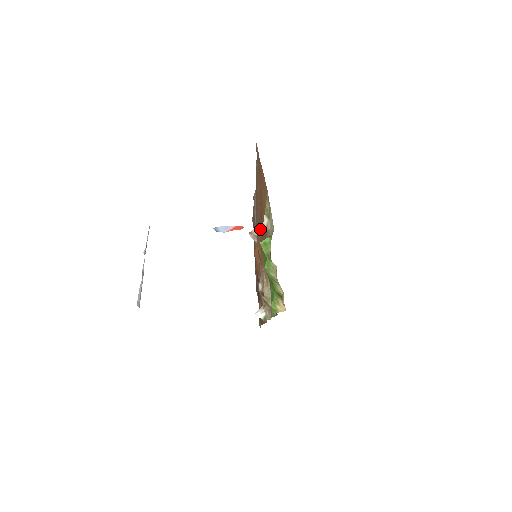
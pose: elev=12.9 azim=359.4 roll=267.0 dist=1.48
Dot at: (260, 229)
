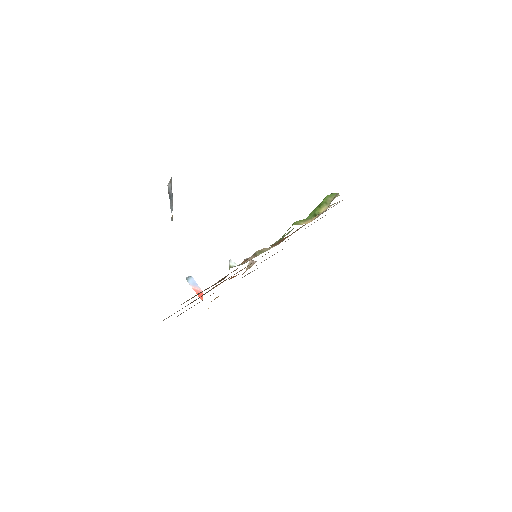
Dot at: (295, 231)
